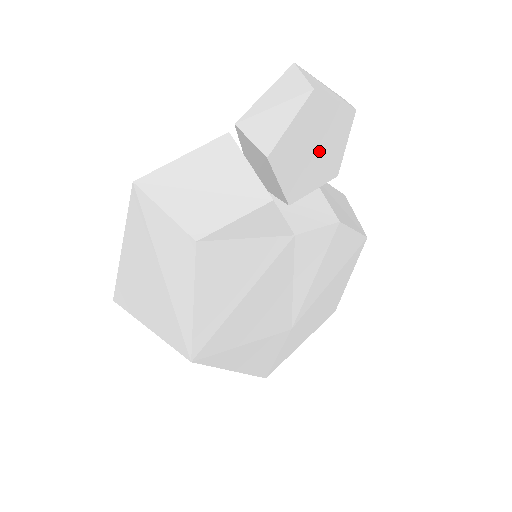
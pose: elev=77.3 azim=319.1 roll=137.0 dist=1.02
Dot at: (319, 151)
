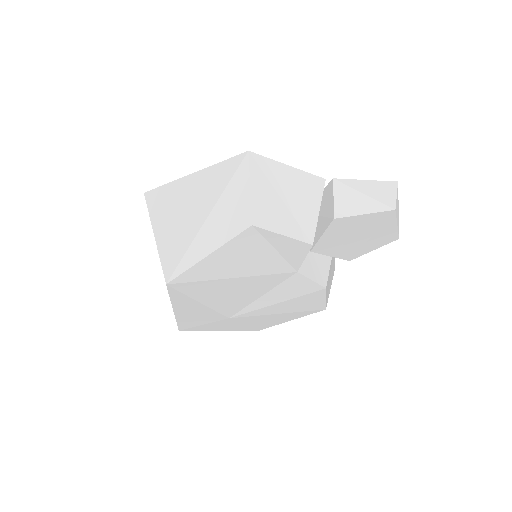
Dot at: (358, 240)
